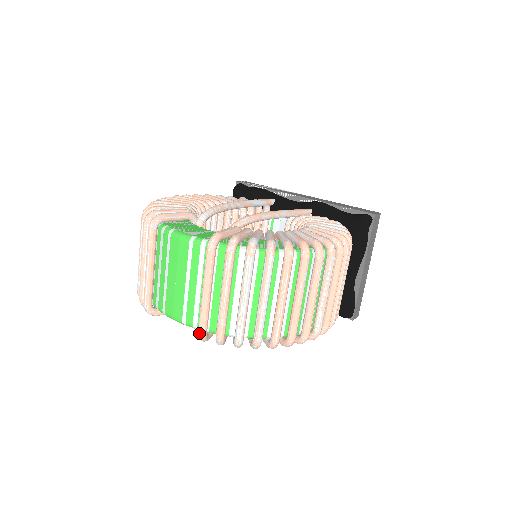
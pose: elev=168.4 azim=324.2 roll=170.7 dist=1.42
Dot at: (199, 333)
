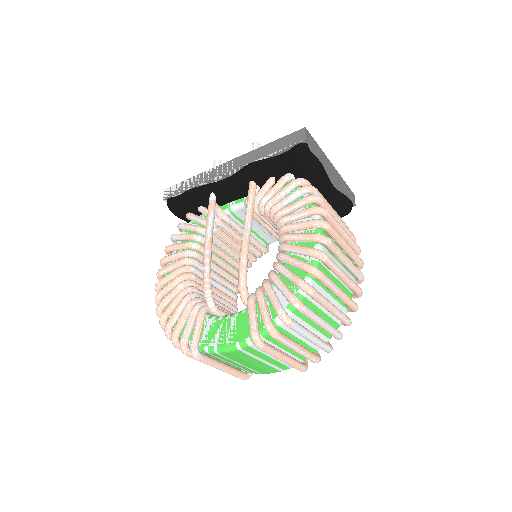
Dot at: occluded
